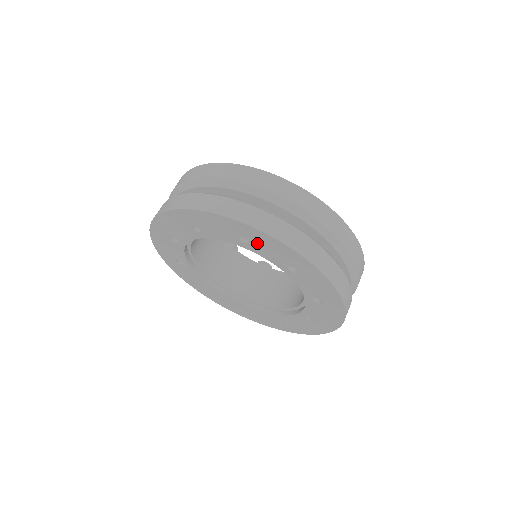
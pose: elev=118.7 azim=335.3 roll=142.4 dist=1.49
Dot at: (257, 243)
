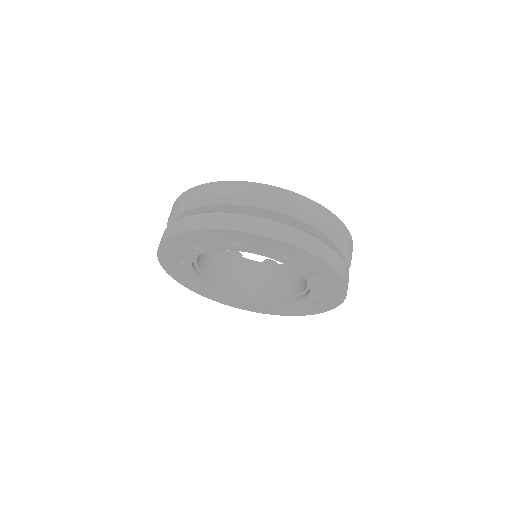
Dot at: (199, 243)
